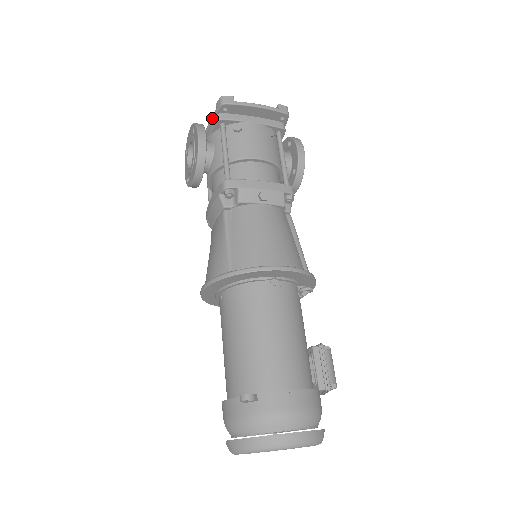
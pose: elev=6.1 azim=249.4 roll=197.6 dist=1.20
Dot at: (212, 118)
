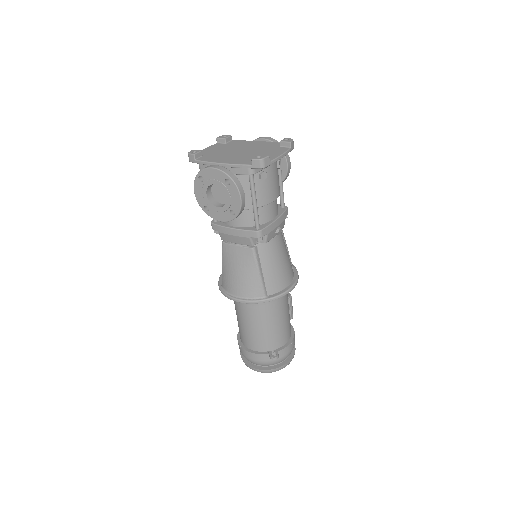
Dot at: (243, 168)
